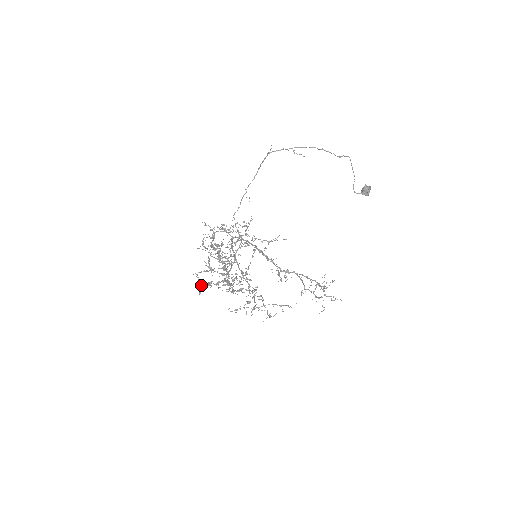
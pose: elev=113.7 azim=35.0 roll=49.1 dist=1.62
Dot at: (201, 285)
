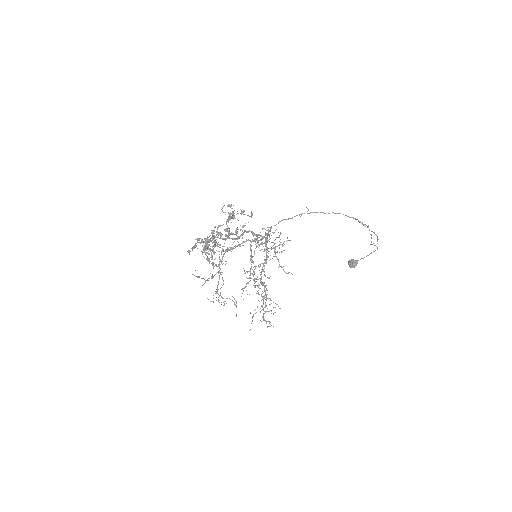
Dot at: occluded
